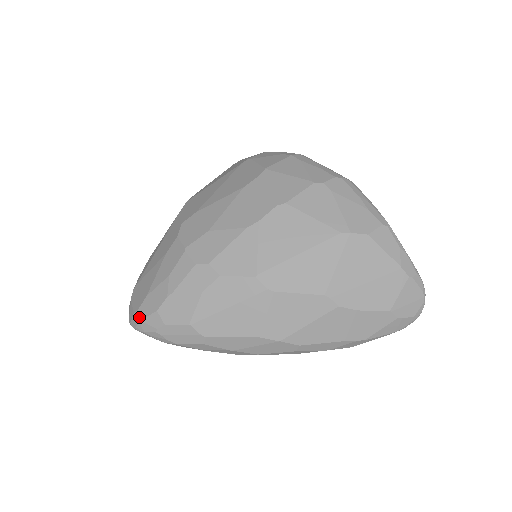
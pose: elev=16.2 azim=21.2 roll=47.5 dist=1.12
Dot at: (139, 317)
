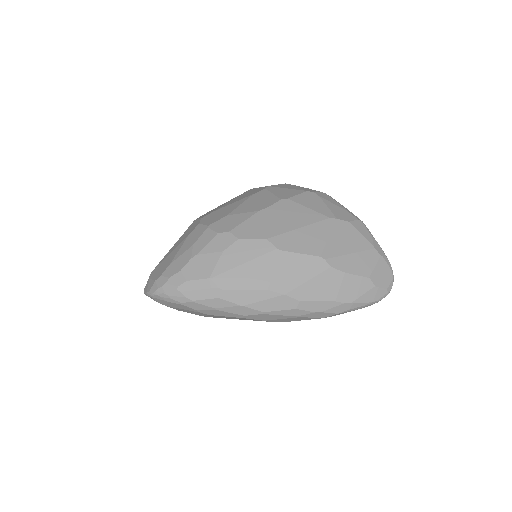
Dot at: (161, 281)
